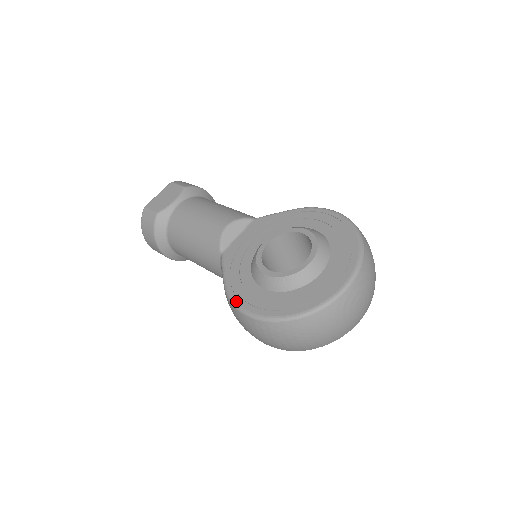
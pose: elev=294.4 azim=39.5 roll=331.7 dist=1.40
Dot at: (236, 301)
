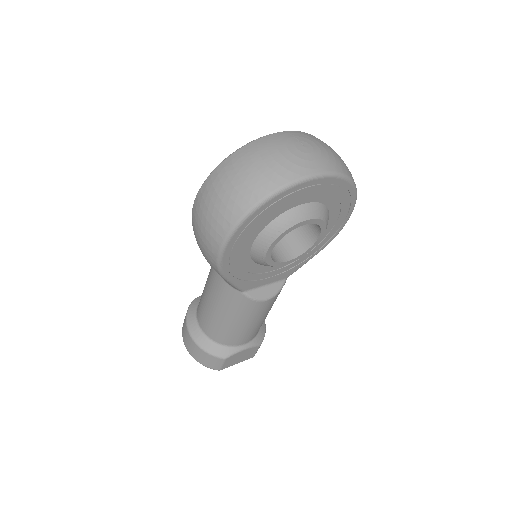
Dot at: occluded
